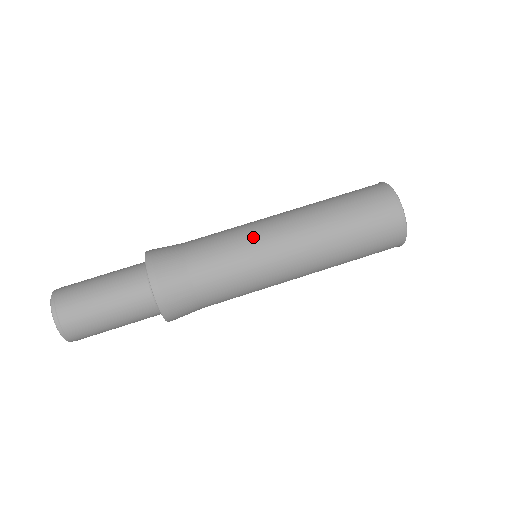
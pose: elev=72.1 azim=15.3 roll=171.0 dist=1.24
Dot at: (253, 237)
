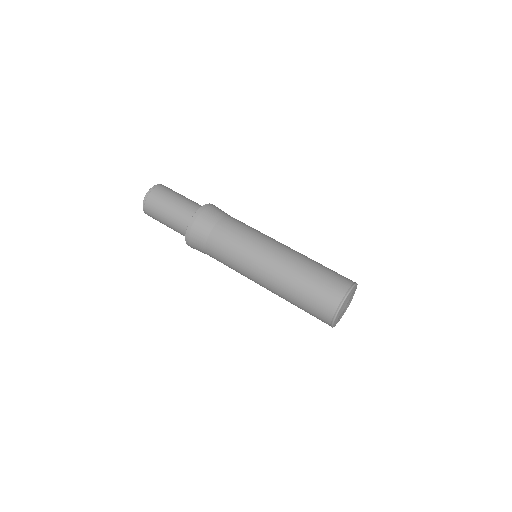
Dot at: (265, 235)
